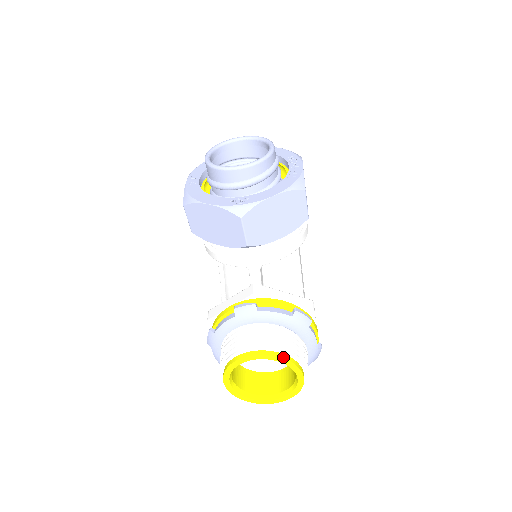
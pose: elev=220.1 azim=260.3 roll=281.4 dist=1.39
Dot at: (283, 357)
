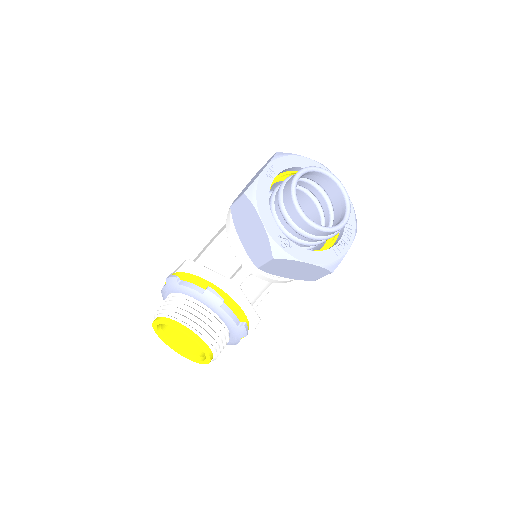
Dot at: (208, 351)
